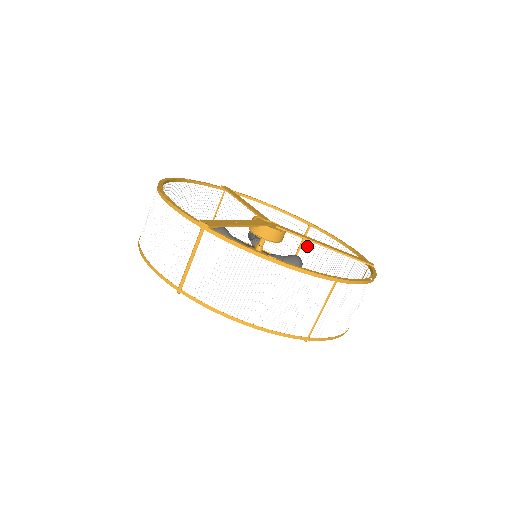
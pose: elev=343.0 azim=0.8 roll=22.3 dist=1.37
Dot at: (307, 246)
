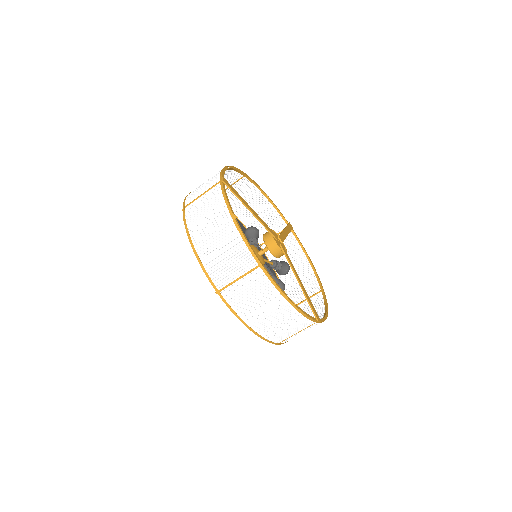
Dot at: occluded
